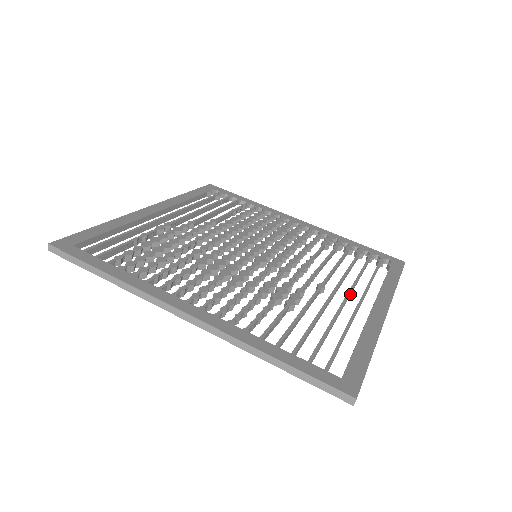
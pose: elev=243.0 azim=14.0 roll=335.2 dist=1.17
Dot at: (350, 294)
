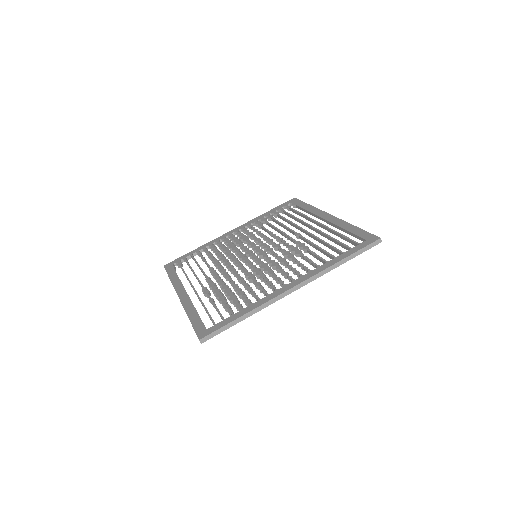
Dot at: occluded
